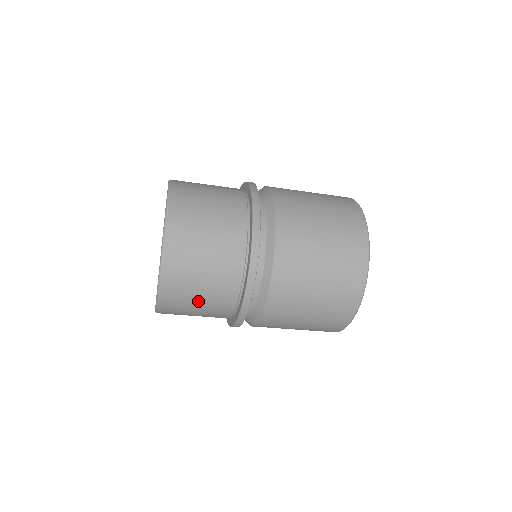
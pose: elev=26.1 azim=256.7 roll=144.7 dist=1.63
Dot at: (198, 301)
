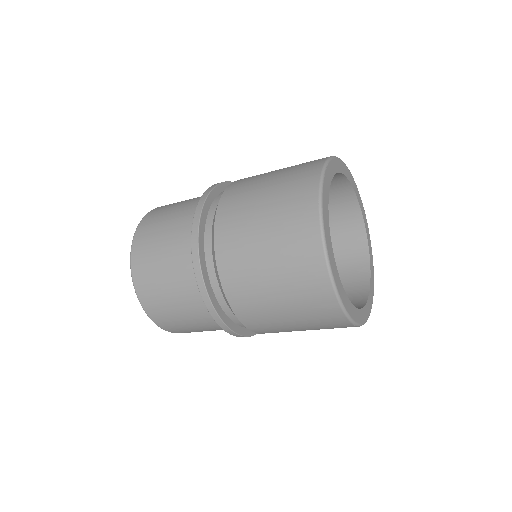
Dot at: (174, 305)
